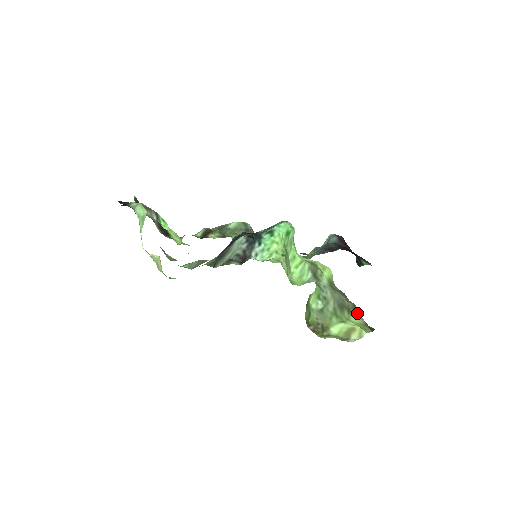
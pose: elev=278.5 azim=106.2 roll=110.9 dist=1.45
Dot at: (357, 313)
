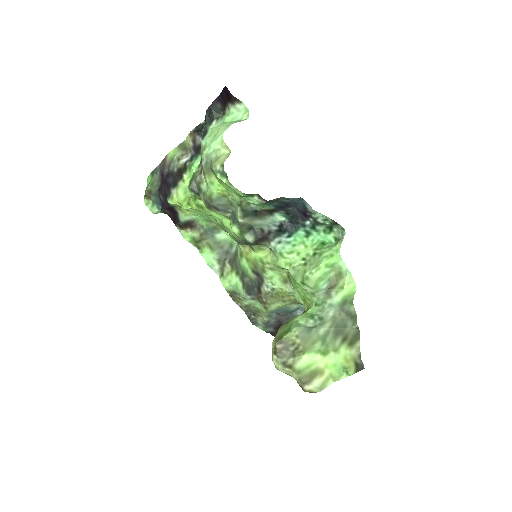
Dot at: (356, 342)
